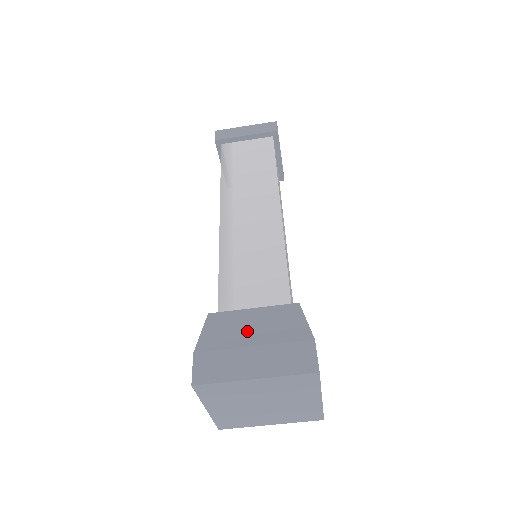
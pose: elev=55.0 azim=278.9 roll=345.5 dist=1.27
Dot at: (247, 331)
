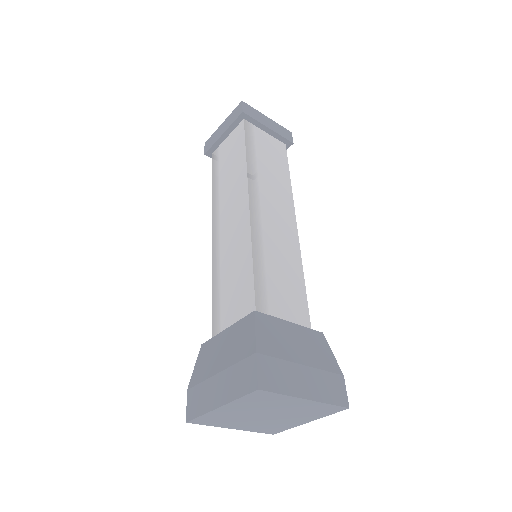
Dot at: (218, 357)
